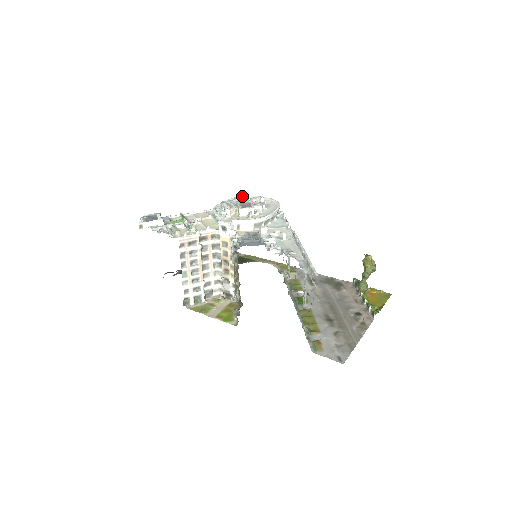
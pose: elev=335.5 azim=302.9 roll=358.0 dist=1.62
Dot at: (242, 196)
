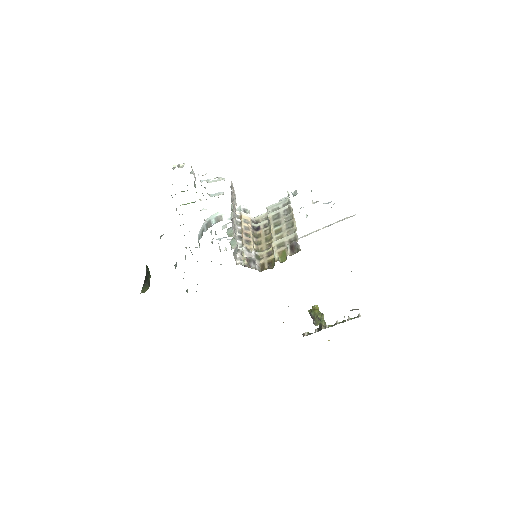
Dot at: occluded
